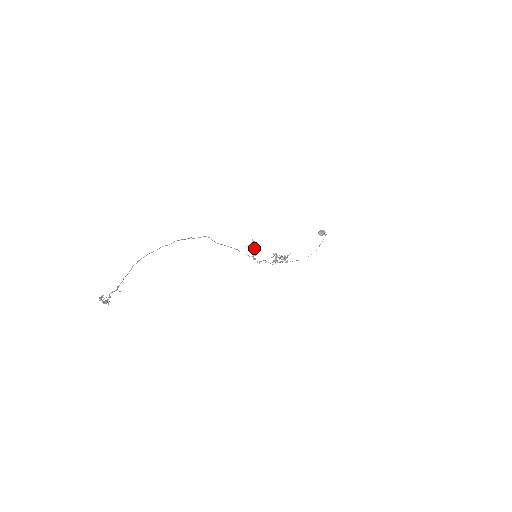
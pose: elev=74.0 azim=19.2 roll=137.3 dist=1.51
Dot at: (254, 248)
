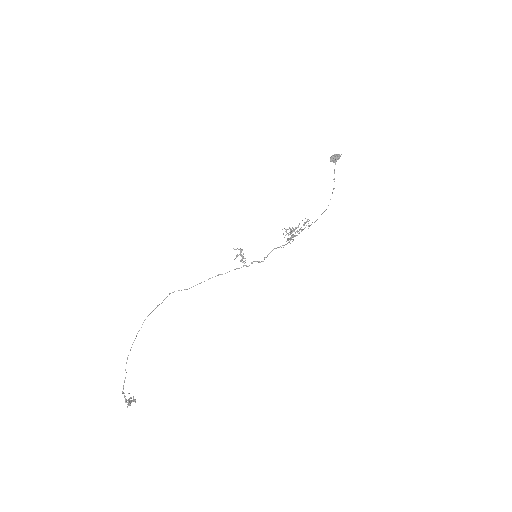
Dot at: (241, 255)
